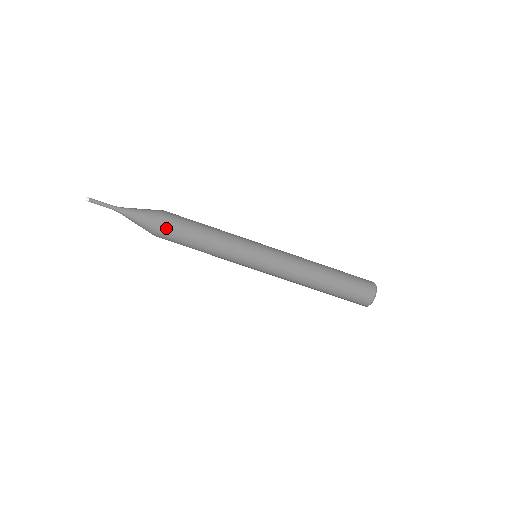
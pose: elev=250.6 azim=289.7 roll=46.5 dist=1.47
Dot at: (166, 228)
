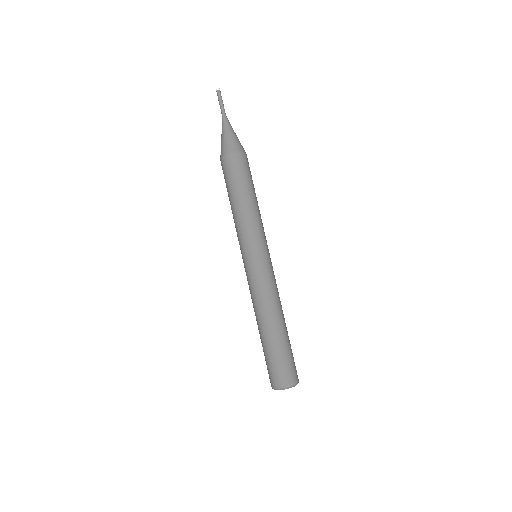
Dot at: (245, 161)
